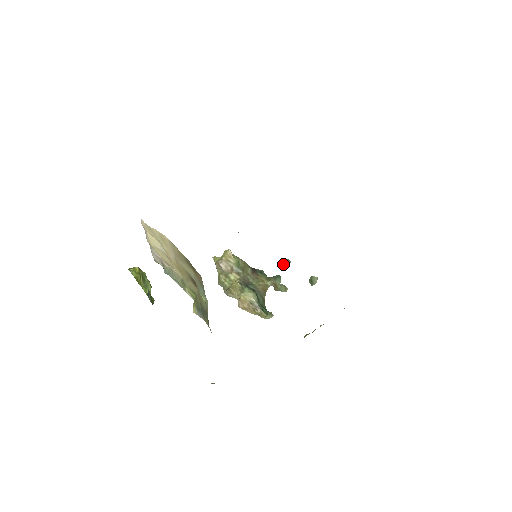
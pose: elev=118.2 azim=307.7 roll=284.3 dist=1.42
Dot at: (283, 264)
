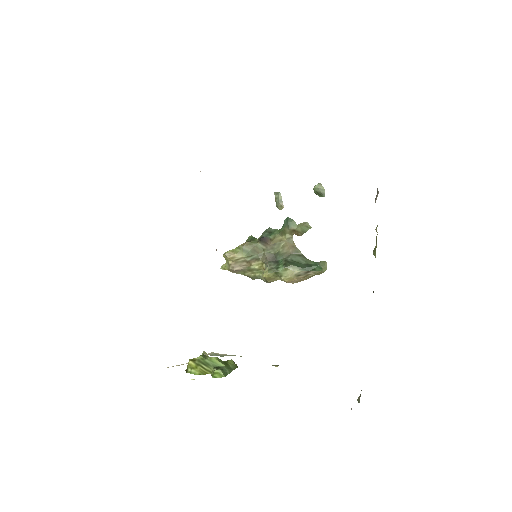
Dot at: (277, 204)
